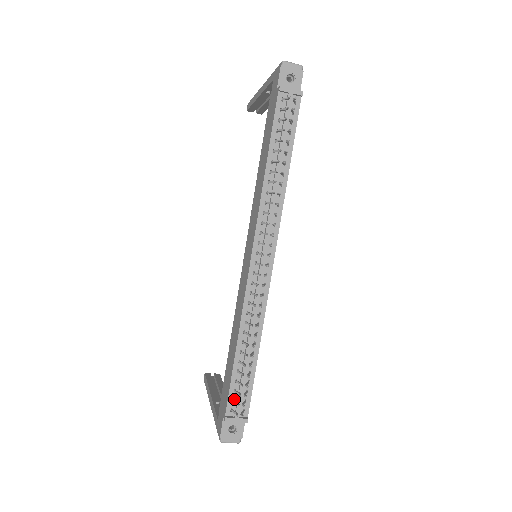
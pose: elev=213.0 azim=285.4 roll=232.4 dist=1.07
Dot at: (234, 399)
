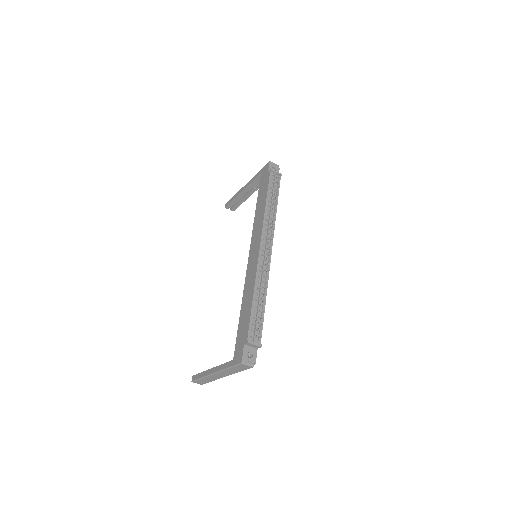
Dot at: (252, 330)
